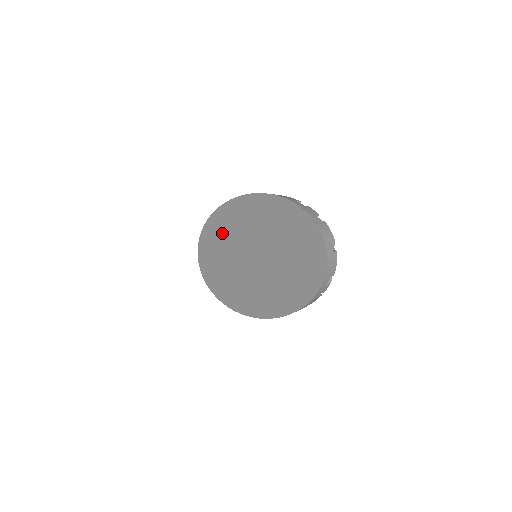
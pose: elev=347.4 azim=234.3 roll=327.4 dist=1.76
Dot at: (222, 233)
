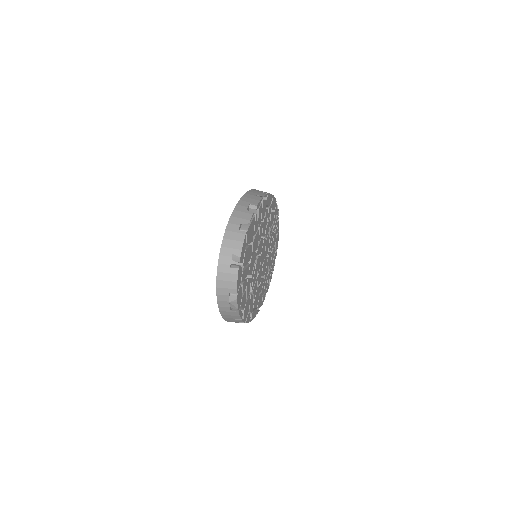
Dot at: occluded
